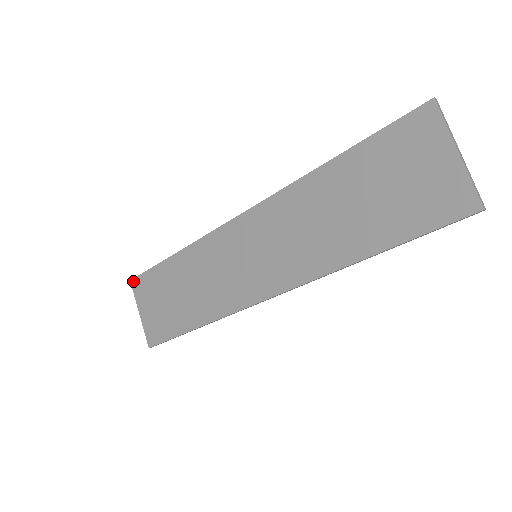
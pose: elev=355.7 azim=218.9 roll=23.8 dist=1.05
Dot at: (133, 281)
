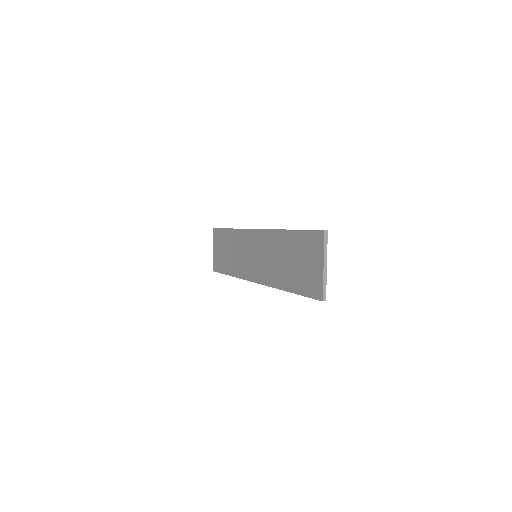
Dot at: (214, 229)
